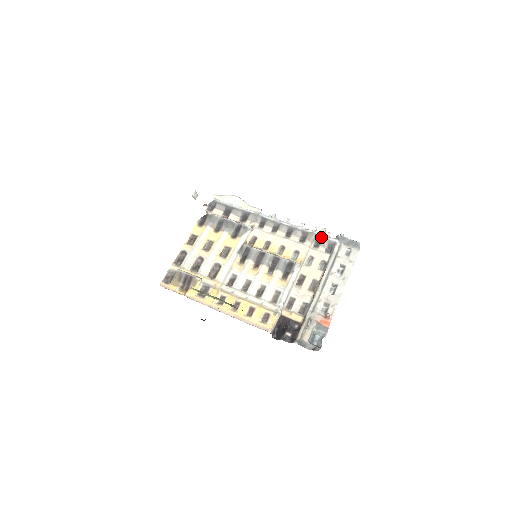
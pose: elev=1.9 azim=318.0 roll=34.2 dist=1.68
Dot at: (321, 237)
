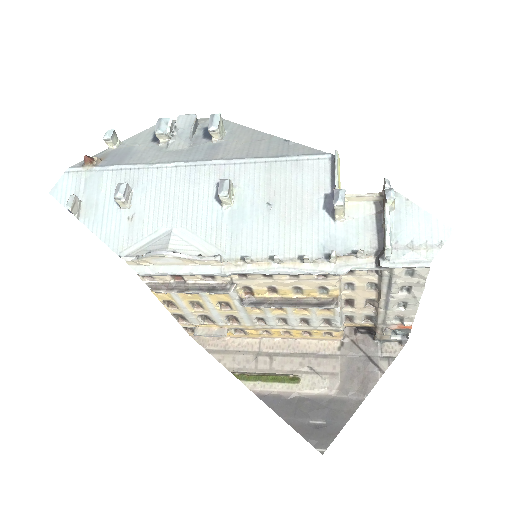
Dot at: occluded
